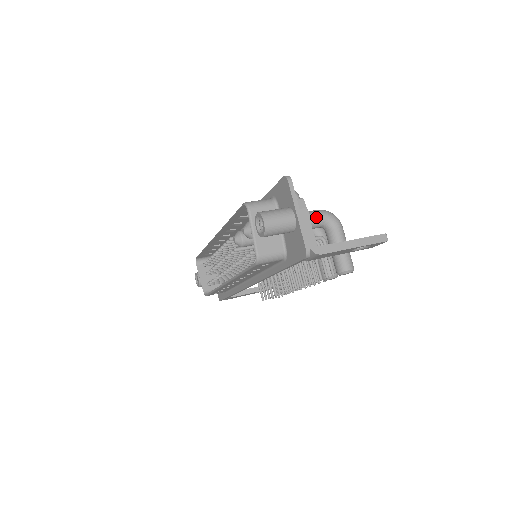
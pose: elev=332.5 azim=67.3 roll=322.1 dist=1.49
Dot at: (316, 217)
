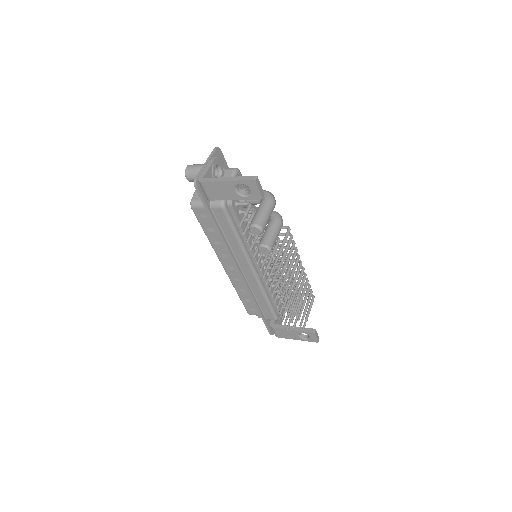
Dot at: occluded
